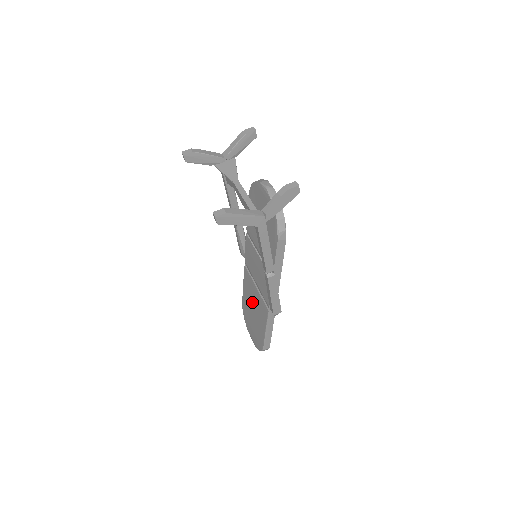
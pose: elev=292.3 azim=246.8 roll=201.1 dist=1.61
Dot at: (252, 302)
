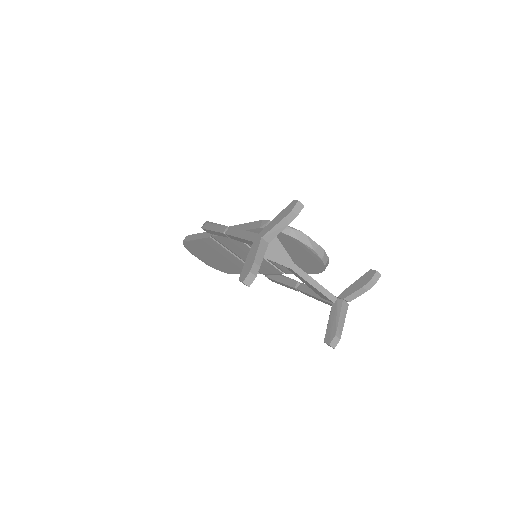
Dot at: (218, 255)
